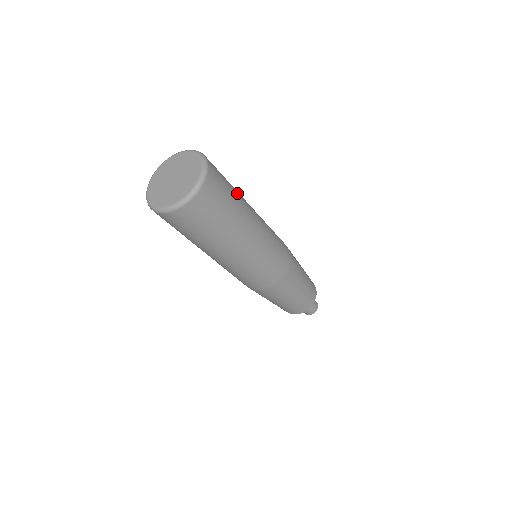
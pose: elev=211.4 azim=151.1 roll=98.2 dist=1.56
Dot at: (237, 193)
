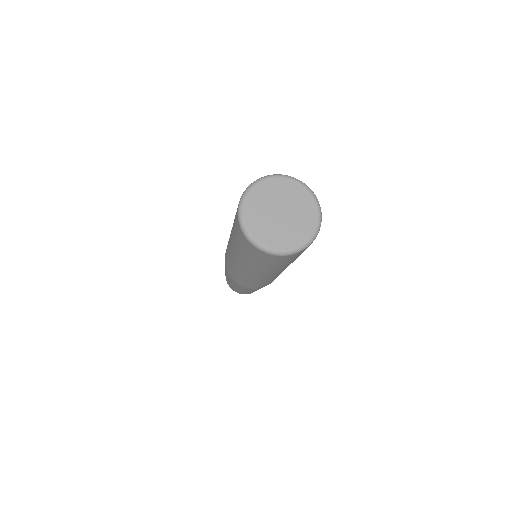
Dot at: occluded
